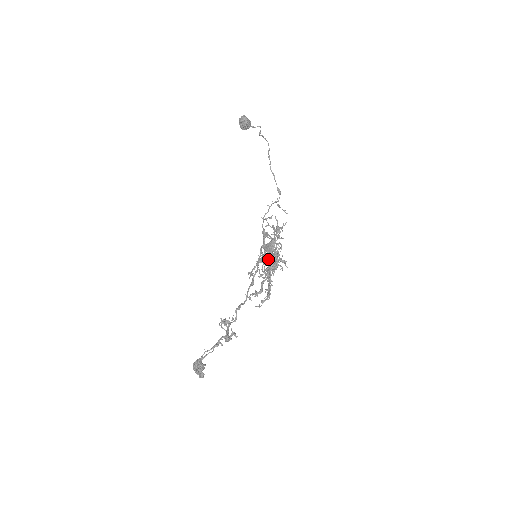
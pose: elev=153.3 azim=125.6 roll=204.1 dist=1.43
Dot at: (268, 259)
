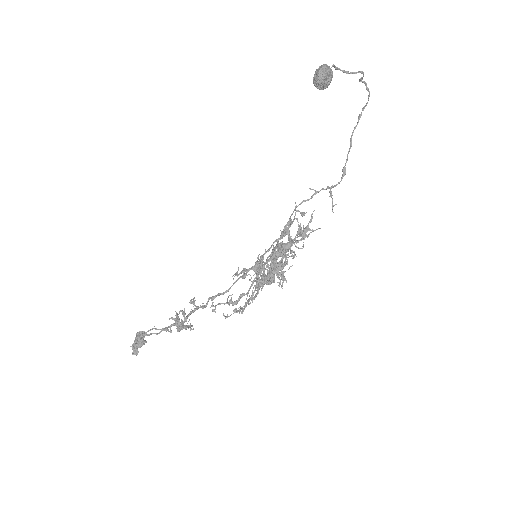
Dot at: occluded
